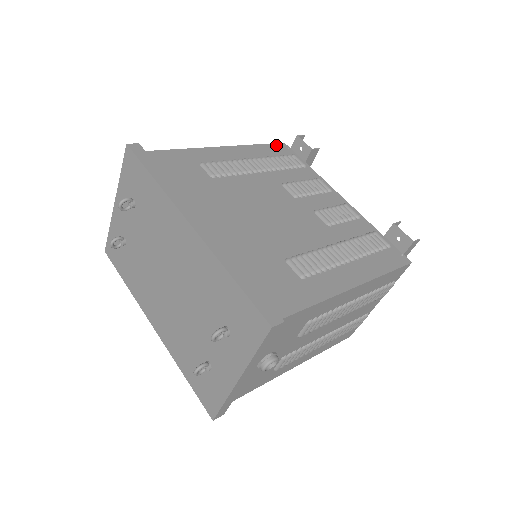
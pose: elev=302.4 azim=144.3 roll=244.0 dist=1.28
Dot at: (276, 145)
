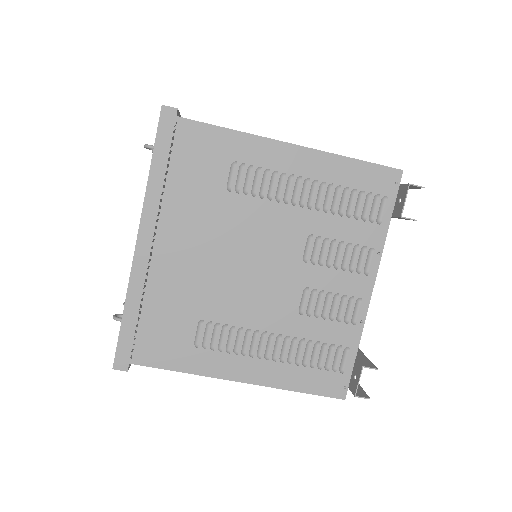
Dot at: (383, 170)
